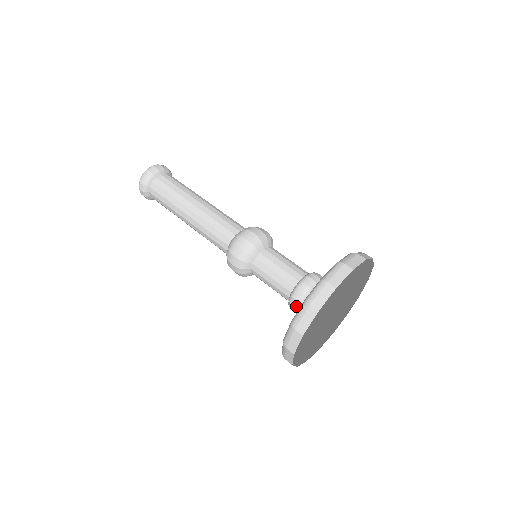
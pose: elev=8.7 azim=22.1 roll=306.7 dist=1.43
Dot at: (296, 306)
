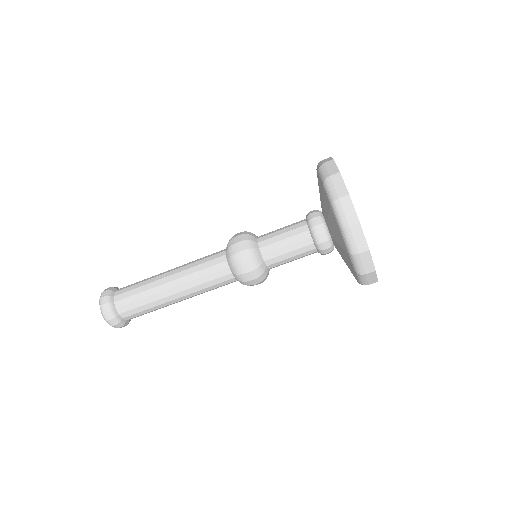
Dot at: (320, 223)
